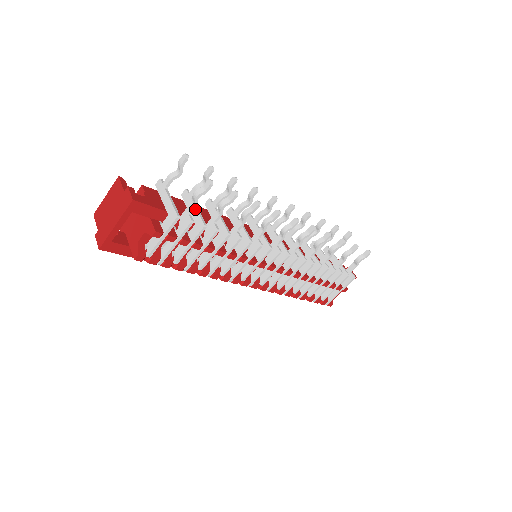
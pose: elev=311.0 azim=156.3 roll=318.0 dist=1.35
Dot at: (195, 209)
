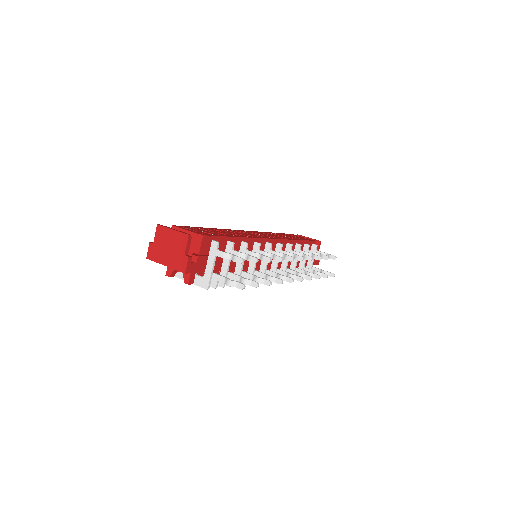
Dot at: (227, 268)
